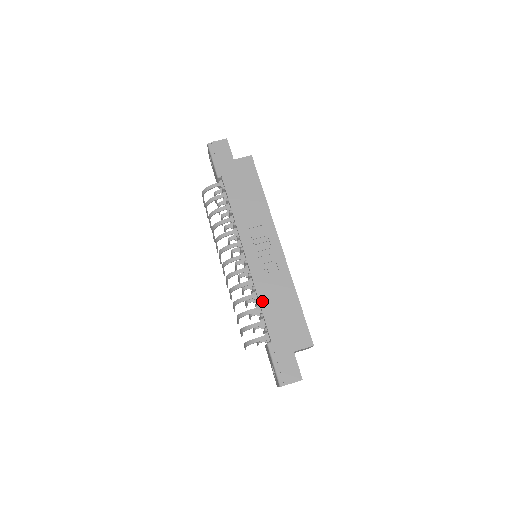
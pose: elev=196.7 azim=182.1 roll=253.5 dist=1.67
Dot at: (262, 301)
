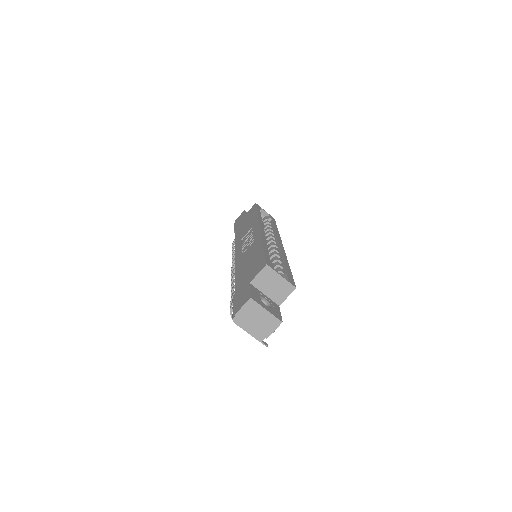
Dot at: (237, 271)
